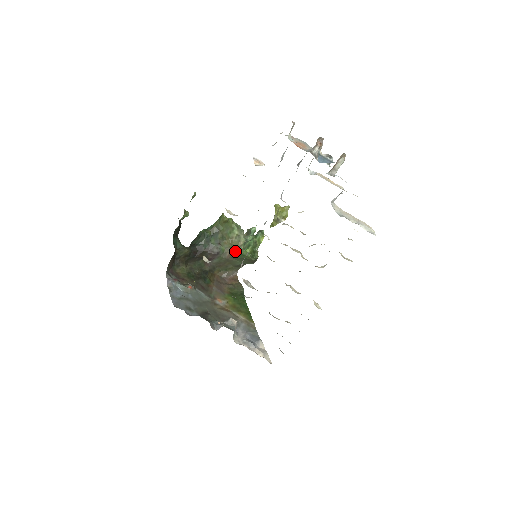
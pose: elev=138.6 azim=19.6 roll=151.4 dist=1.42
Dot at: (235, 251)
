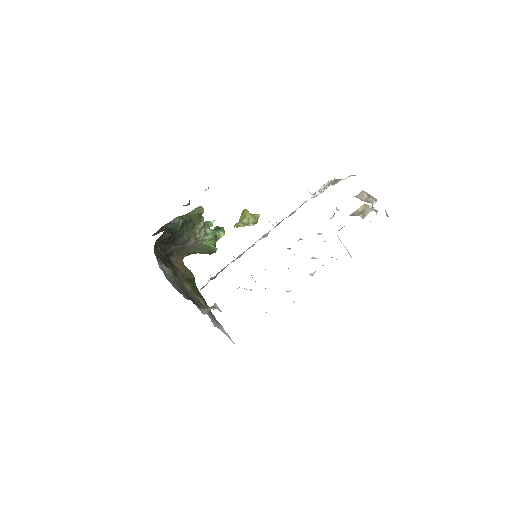
Dot at: (200, 241)
